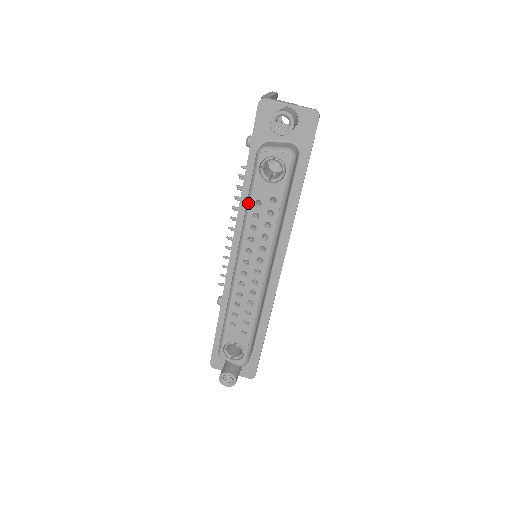
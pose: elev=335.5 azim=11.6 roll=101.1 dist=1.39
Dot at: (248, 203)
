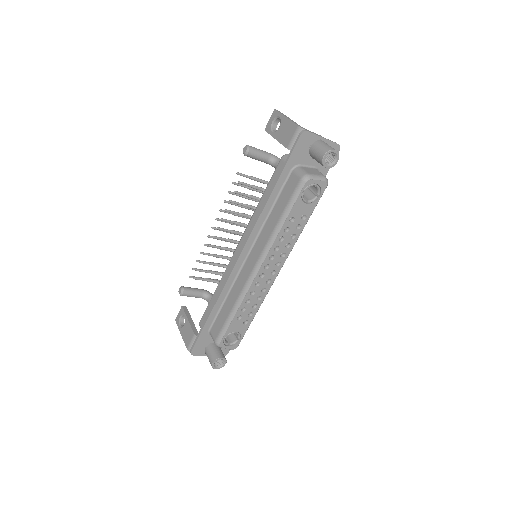
Dot at: (284, 219)
